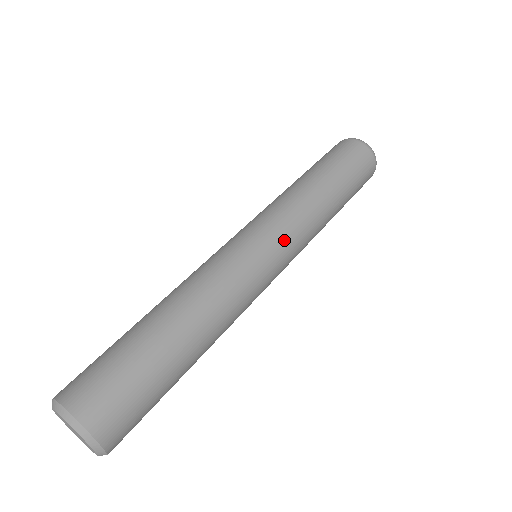
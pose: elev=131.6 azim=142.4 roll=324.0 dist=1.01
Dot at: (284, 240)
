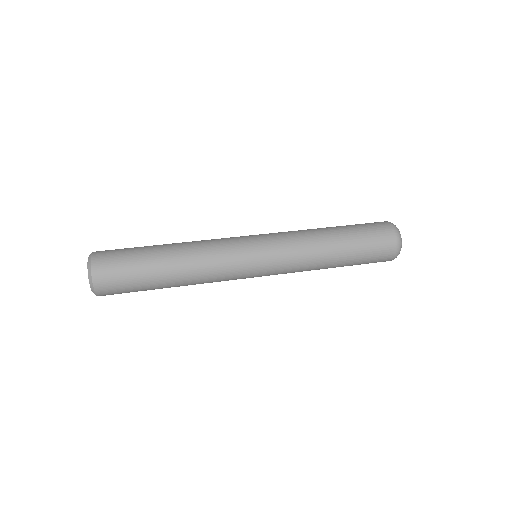
Dot at: (269, 236)
